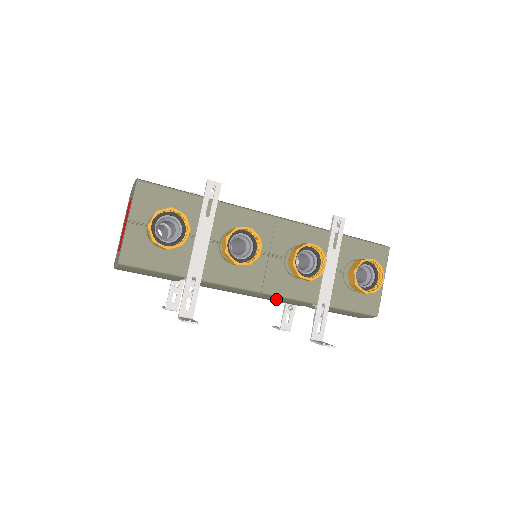
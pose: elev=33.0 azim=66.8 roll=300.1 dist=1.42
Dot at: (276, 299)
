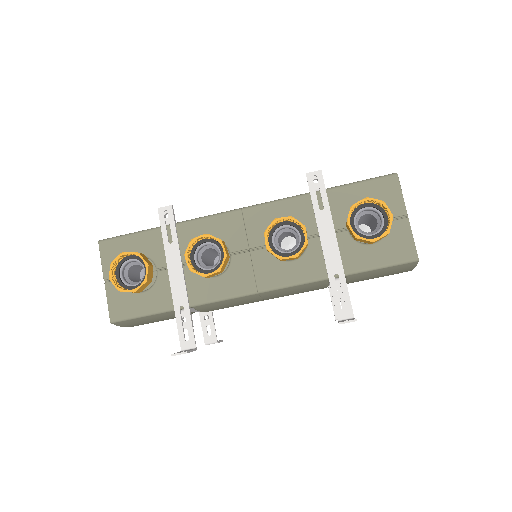
Dot at: (285, 292)
